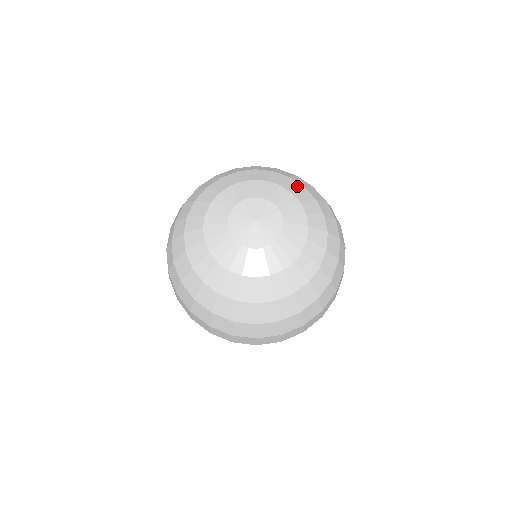
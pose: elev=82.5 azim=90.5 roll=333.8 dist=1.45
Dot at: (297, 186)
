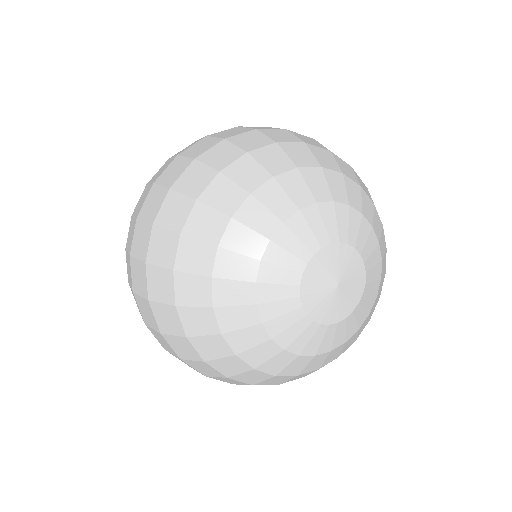
Dot at: (380, 225)
